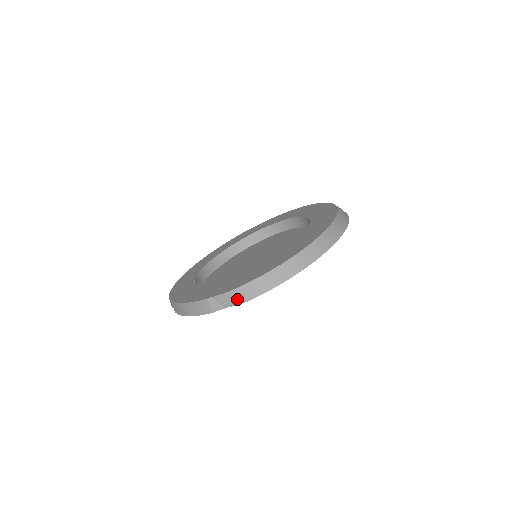
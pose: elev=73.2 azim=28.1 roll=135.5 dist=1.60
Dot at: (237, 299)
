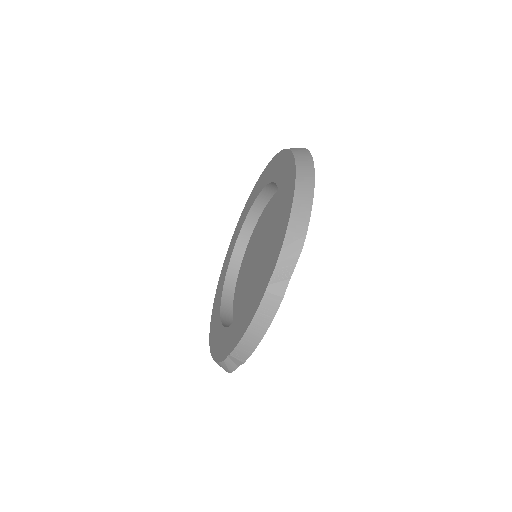
Dot at: (292, 257)
